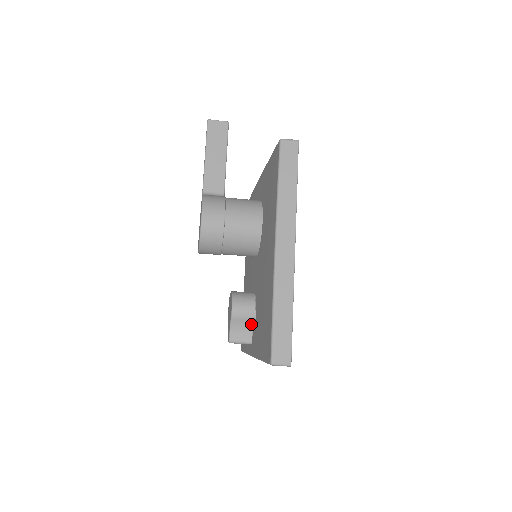
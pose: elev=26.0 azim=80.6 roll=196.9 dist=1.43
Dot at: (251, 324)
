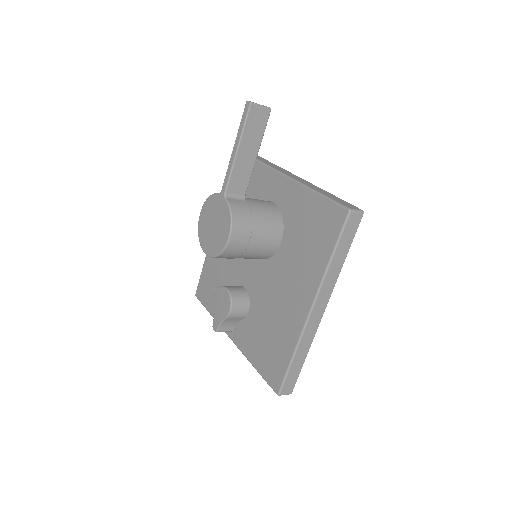
Dot at: (240, 320)
